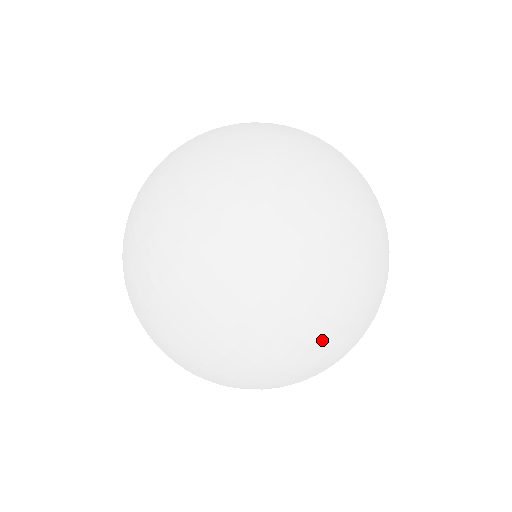
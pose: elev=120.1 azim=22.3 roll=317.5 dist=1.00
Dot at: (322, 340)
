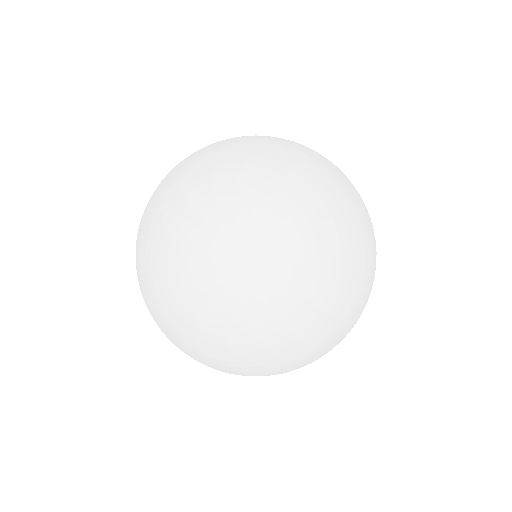
Dot at: (279, 373)
